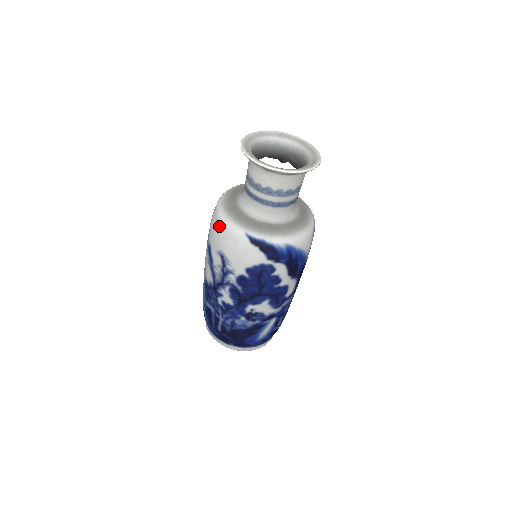
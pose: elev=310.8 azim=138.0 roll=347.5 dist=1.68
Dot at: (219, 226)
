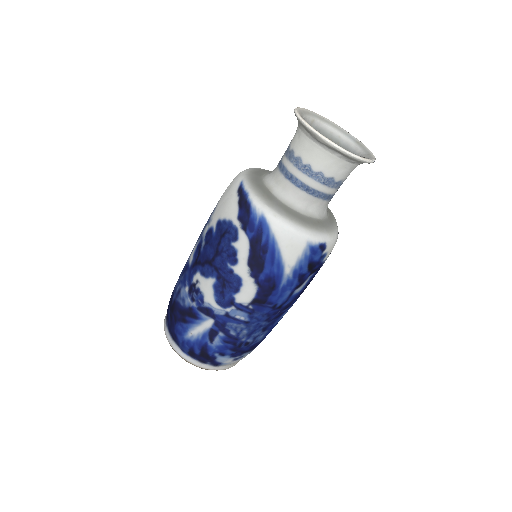
Dot at: occluded
